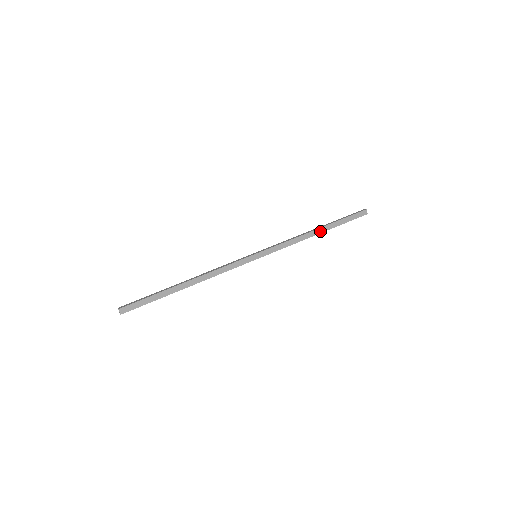
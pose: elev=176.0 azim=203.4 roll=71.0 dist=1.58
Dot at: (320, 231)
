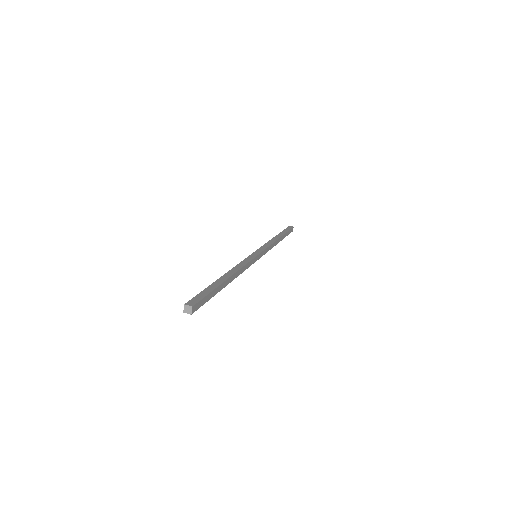
Dot at: (280, 240)
